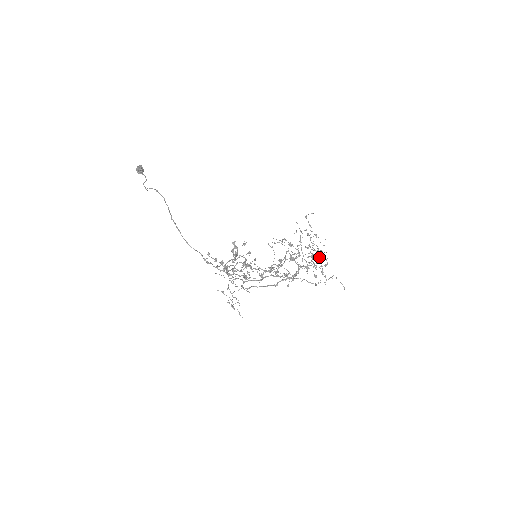
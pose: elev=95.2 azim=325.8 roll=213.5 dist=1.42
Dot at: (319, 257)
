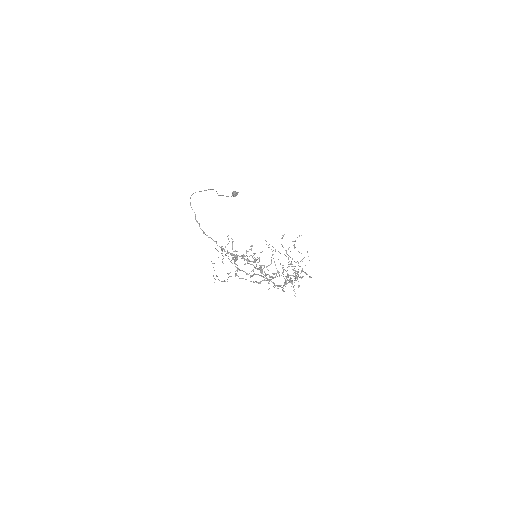
Dot at: occluded
